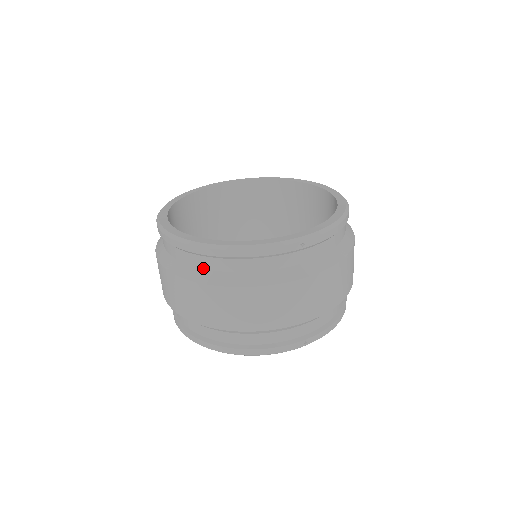
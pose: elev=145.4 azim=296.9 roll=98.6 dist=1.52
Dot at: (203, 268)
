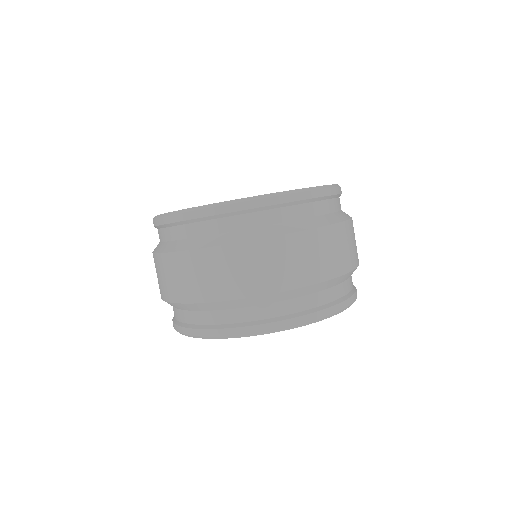
Dot at: (295, 220)
